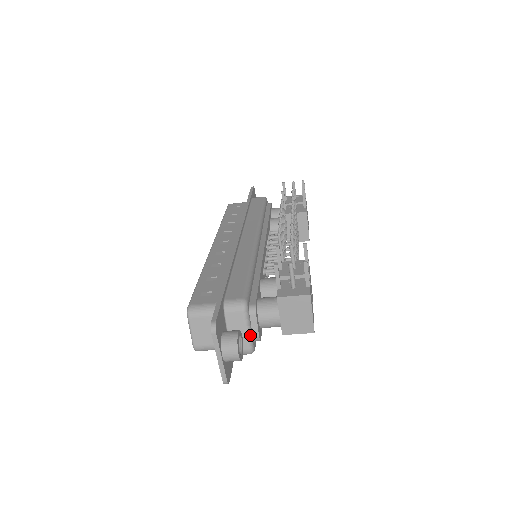
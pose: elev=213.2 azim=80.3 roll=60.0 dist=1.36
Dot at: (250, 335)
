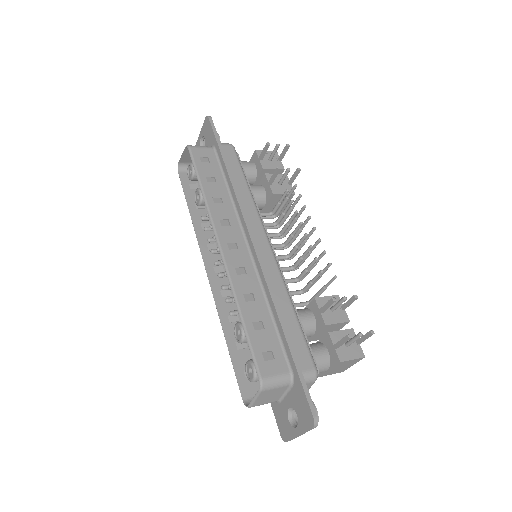
Dot at: occluded
